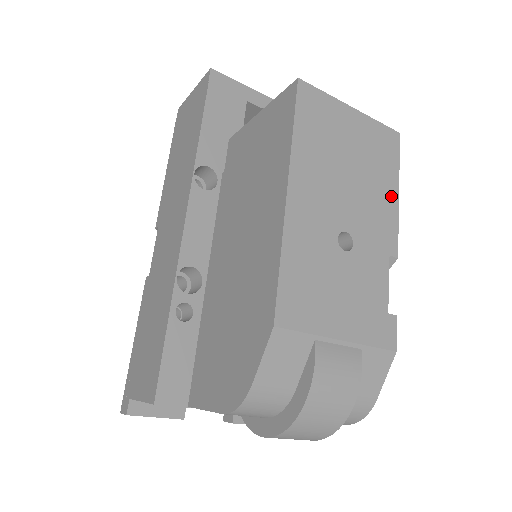
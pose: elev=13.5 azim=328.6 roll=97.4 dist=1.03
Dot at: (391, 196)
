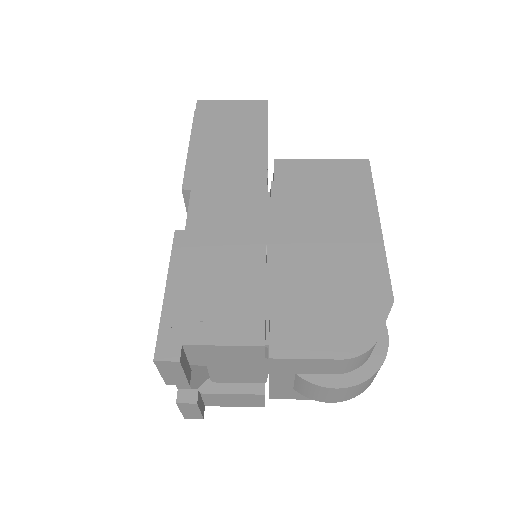
Dot at: occluded
